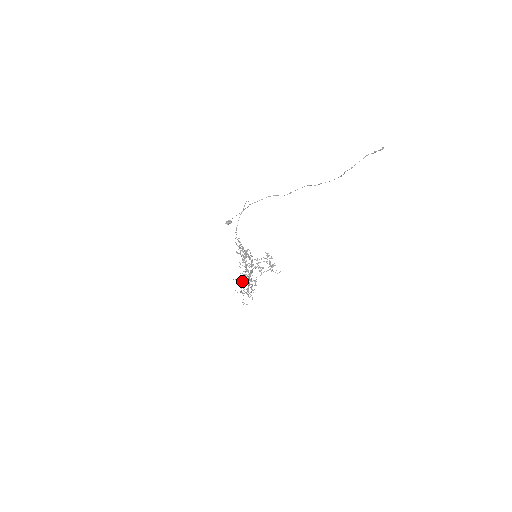
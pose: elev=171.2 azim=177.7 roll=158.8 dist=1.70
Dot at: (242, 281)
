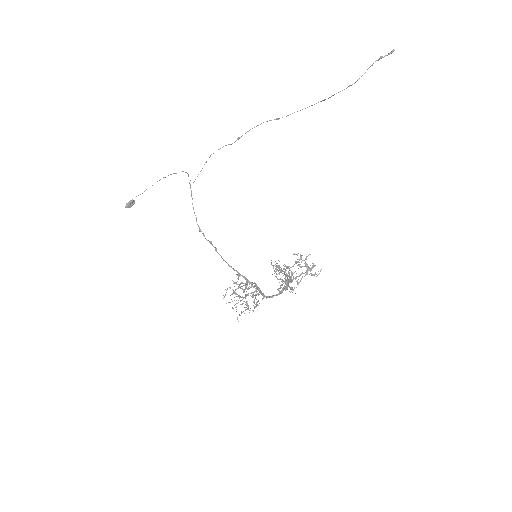
Dot at: (235, 292)
